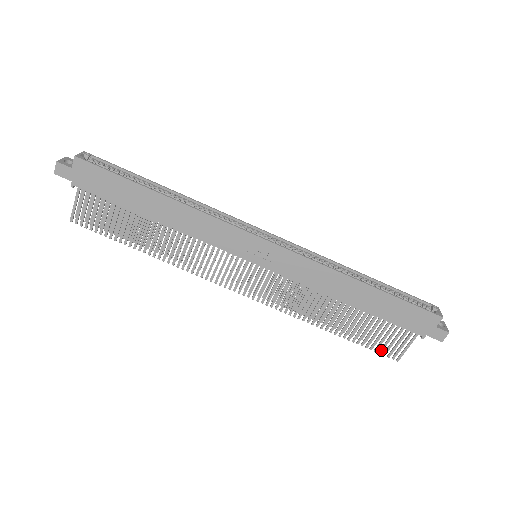
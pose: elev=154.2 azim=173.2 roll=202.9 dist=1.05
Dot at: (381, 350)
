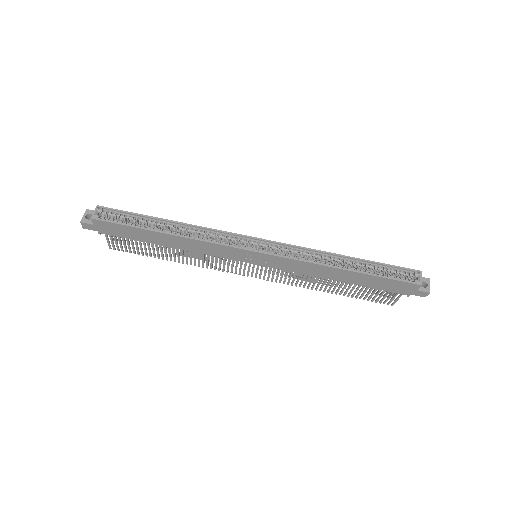
Dot at: (376, 301)
